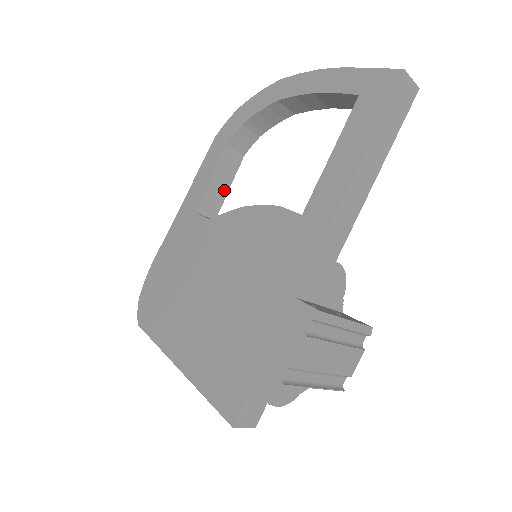
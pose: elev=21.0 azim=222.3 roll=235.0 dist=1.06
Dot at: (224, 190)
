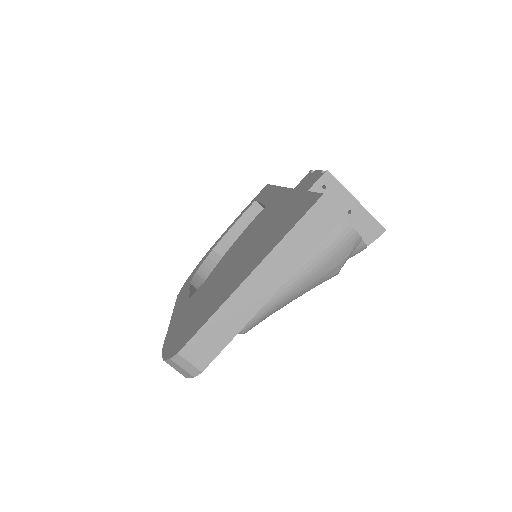
Dot at: occluded
